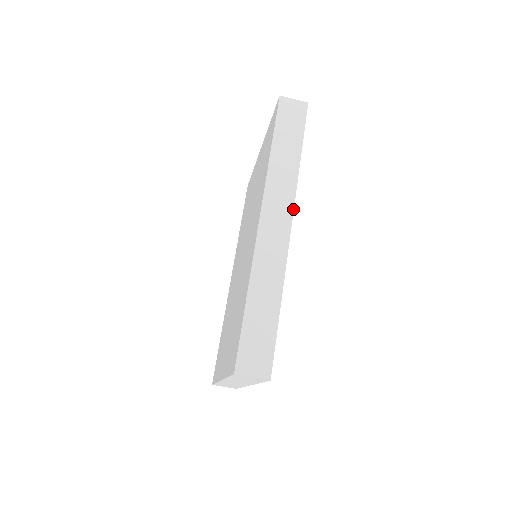
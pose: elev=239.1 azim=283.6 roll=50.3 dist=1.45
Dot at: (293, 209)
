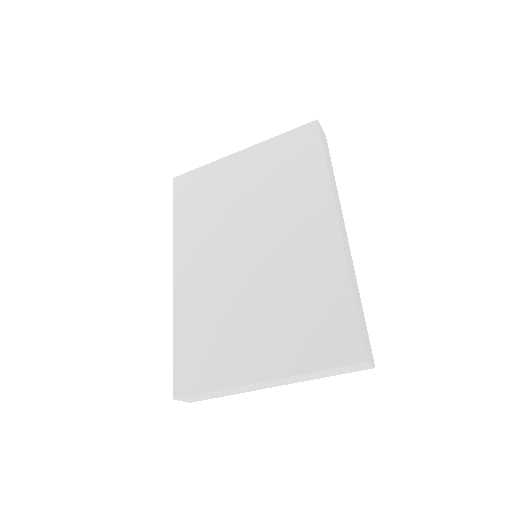
Dot at: occluded
